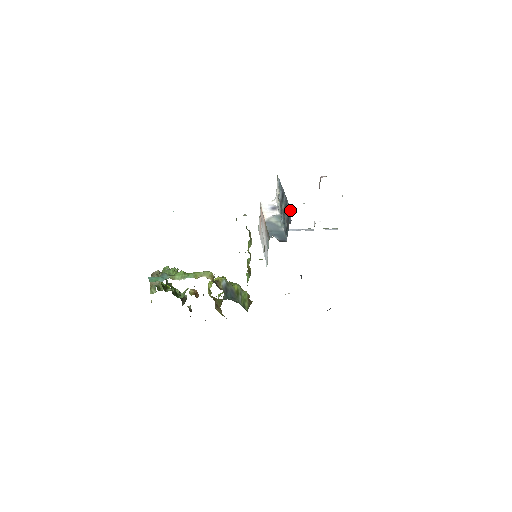
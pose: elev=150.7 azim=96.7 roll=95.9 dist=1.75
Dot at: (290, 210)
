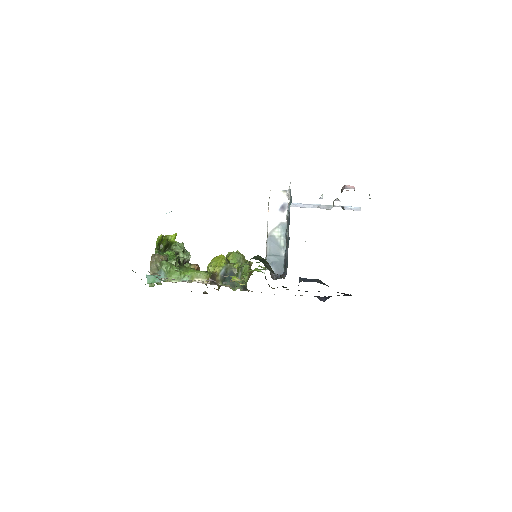
Dot at: occluded
